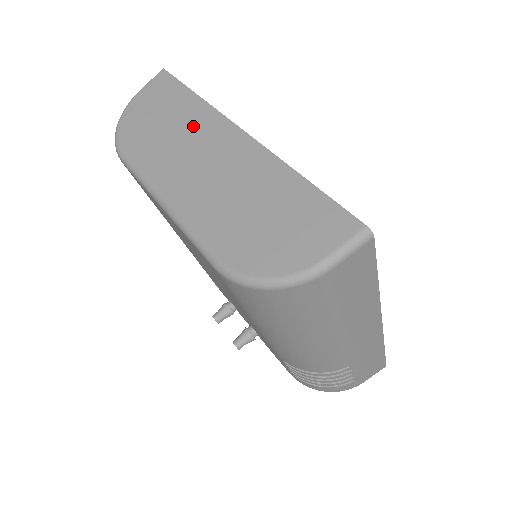
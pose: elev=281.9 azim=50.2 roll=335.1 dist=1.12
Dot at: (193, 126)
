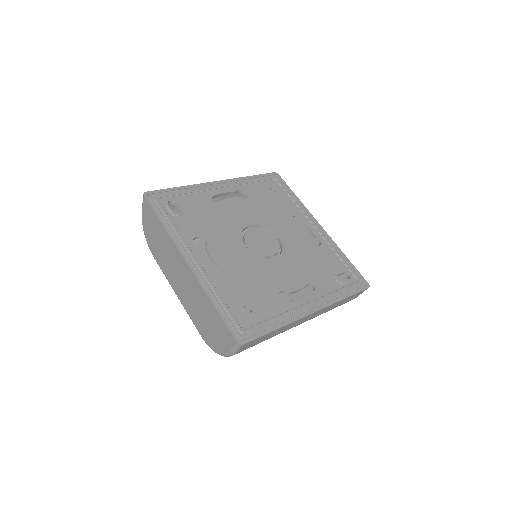
Dot at: (169, 250)
